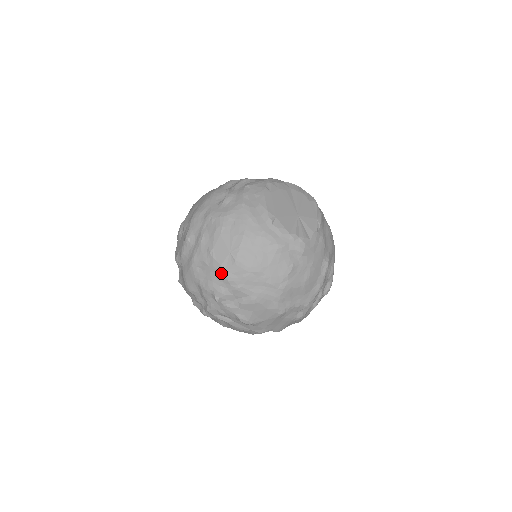
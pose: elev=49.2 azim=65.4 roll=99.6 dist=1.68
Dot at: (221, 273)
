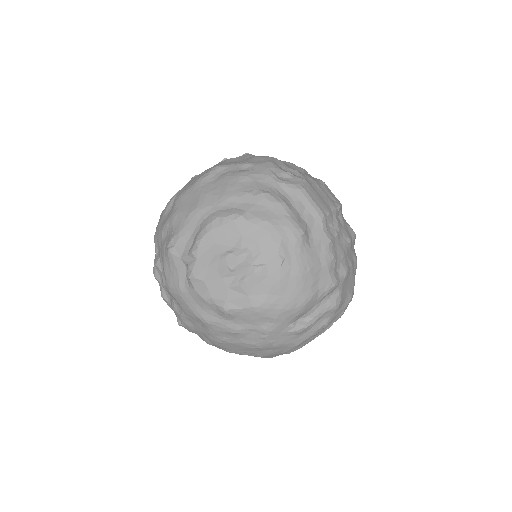
Dot at: (209, 342)
